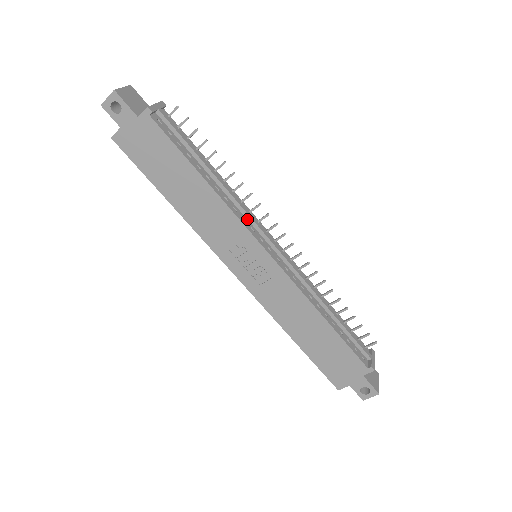
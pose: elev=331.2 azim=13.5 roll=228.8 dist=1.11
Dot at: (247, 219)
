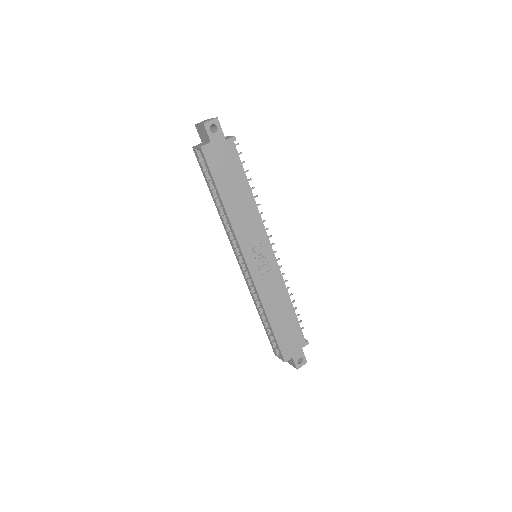
Dot at: occluded
